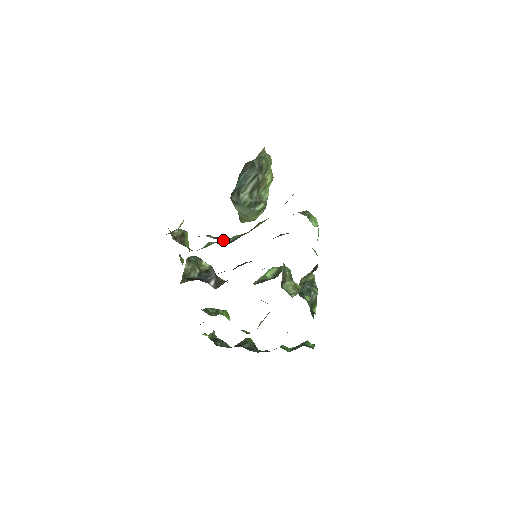
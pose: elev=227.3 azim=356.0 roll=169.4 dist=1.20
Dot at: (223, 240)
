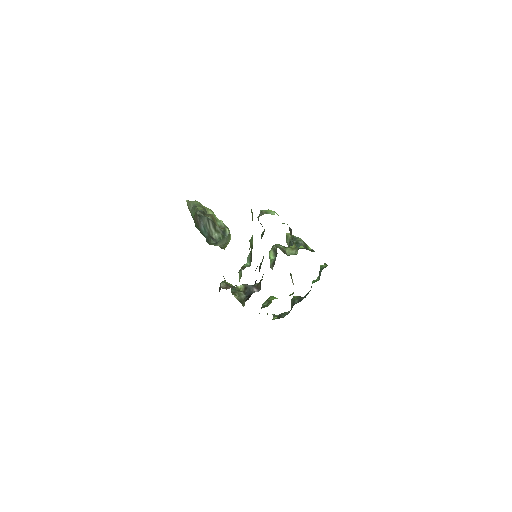
Dot at: (246, 265)
